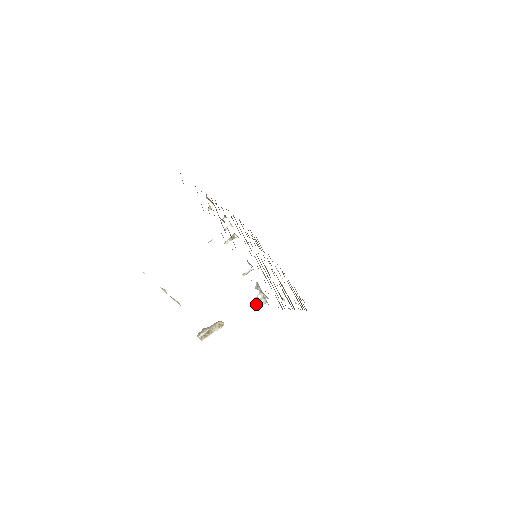
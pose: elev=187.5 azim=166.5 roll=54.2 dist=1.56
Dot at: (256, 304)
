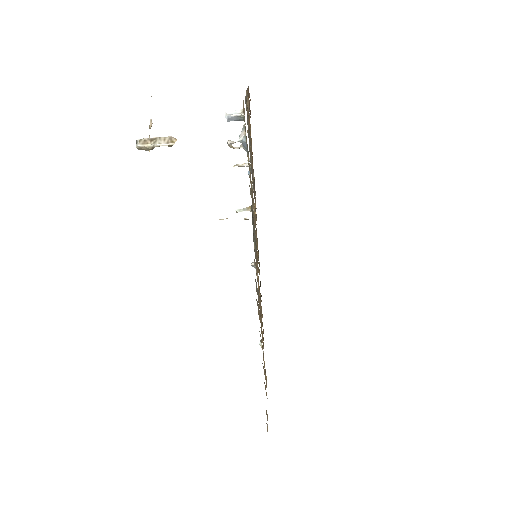
Dot at: (230, 111)
